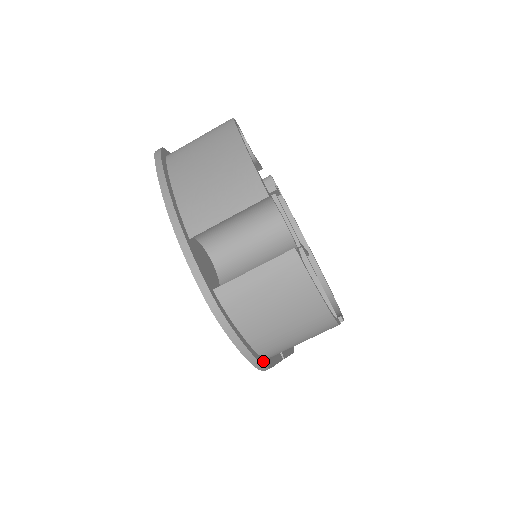
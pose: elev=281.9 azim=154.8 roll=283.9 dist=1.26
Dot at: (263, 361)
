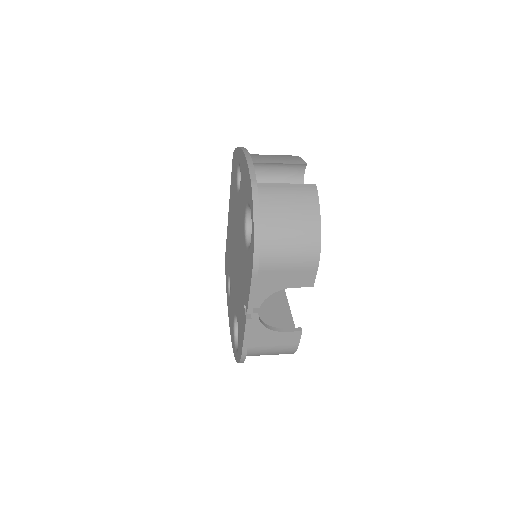
Dot at: (258, 256)
